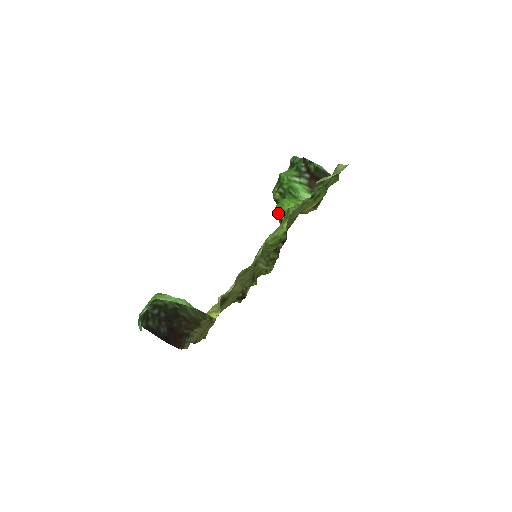
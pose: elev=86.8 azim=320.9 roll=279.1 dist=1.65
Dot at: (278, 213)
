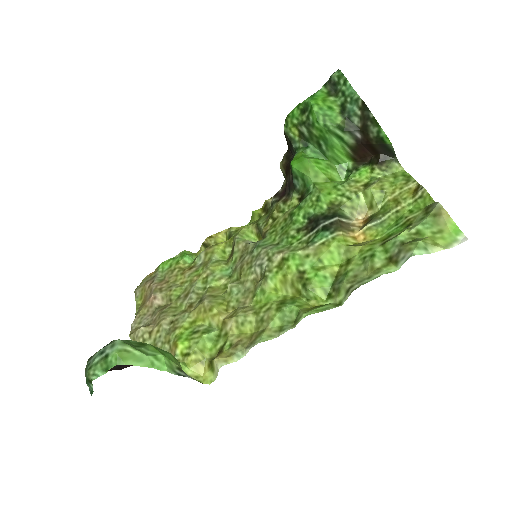
Dot at: (293, 174)
